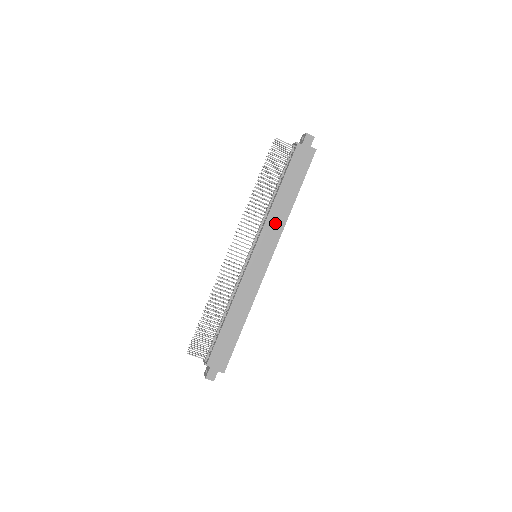
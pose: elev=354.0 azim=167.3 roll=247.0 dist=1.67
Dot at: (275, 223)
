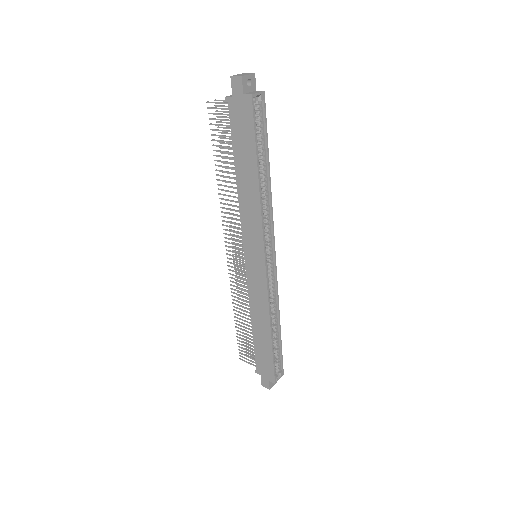
Dot at: (250, 215)
